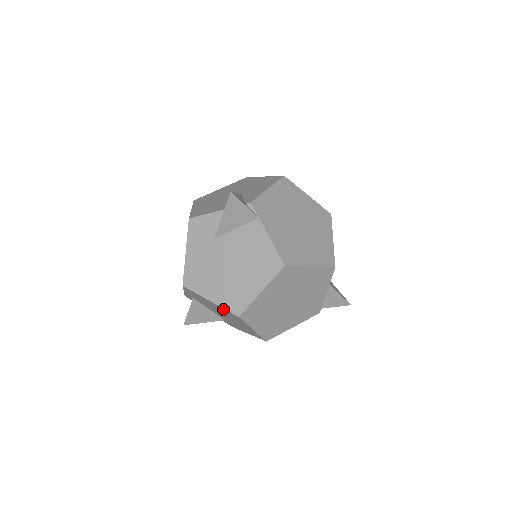
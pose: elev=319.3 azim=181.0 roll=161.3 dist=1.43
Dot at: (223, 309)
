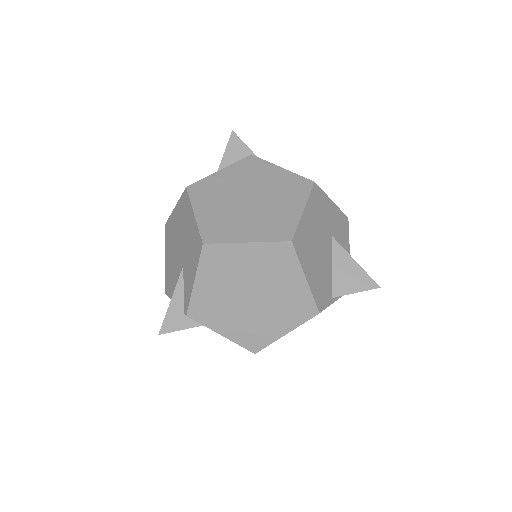
Dot at: occluded
